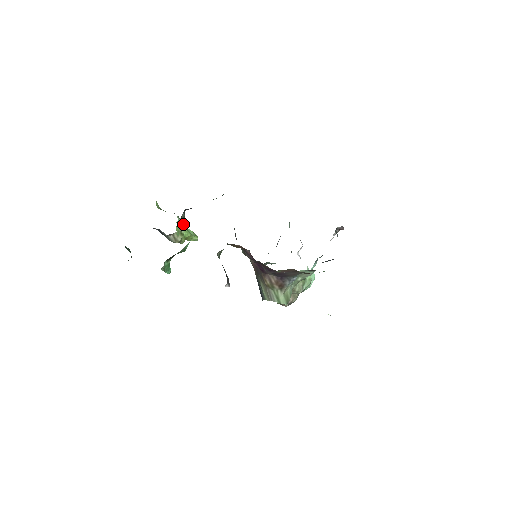
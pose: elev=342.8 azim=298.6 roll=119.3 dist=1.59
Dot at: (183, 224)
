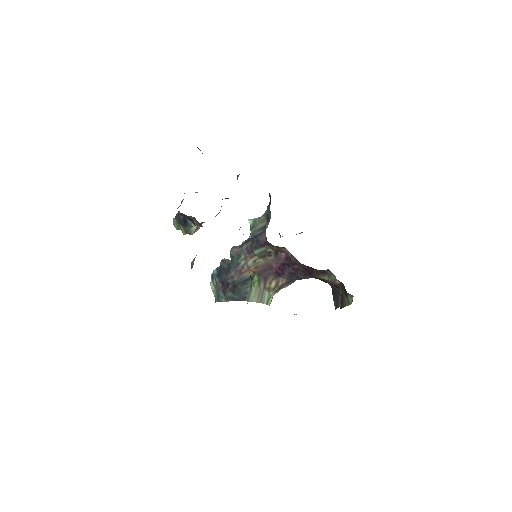
Dot at: occluded
